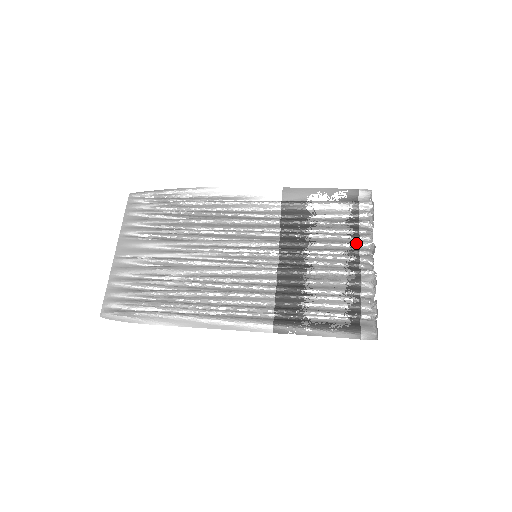
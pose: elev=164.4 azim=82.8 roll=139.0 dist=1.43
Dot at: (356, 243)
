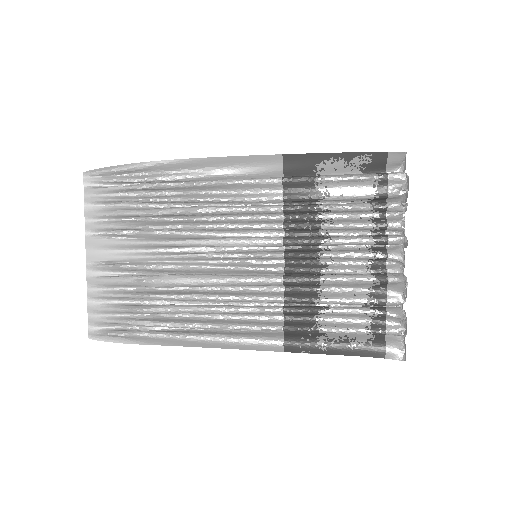
Dot at: (382, 239)
